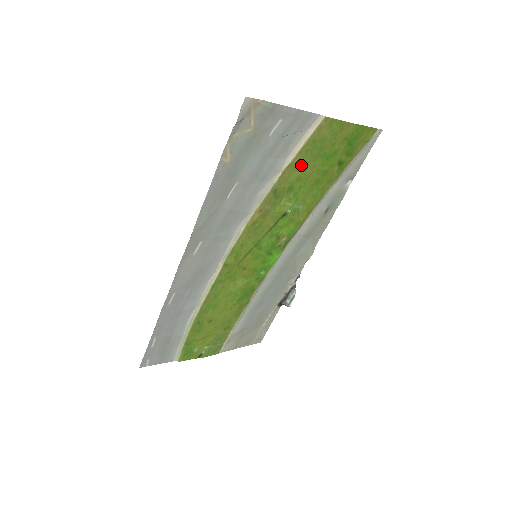
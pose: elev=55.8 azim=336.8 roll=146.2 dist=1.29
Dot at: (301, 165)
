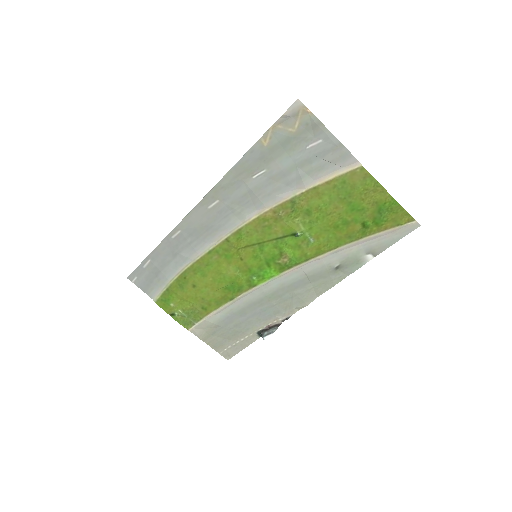
Dot at: (325, 196)
